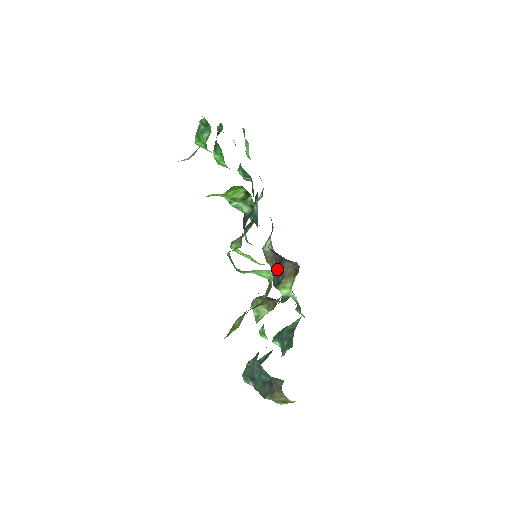
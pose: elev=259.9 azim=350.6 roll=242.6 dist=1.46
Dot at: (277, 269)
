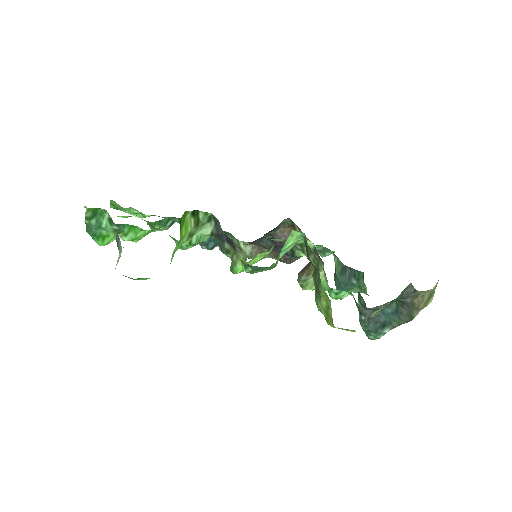
Dot at: (276, 248)
